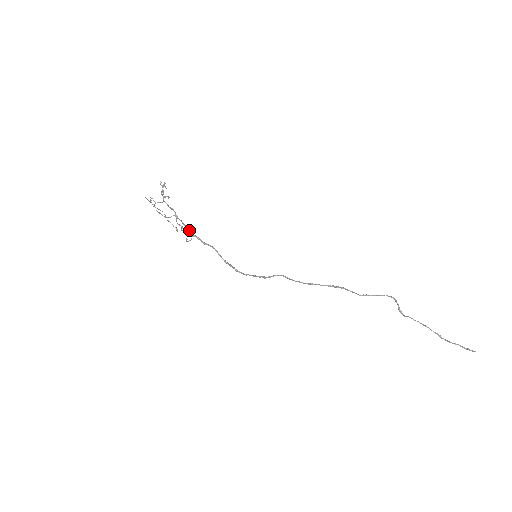
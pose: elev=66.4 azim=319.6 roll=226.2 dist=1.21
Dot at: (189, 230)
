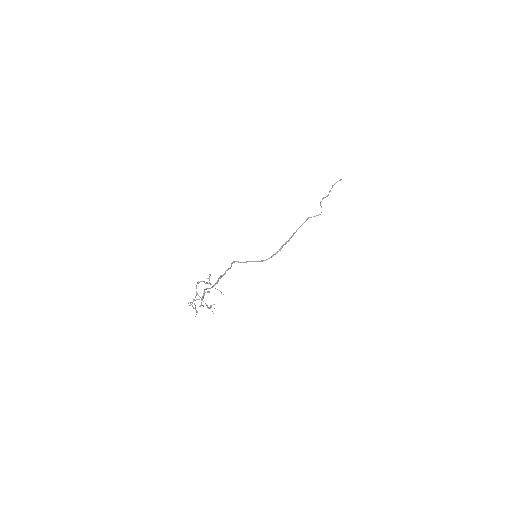
Dot at: occluded
